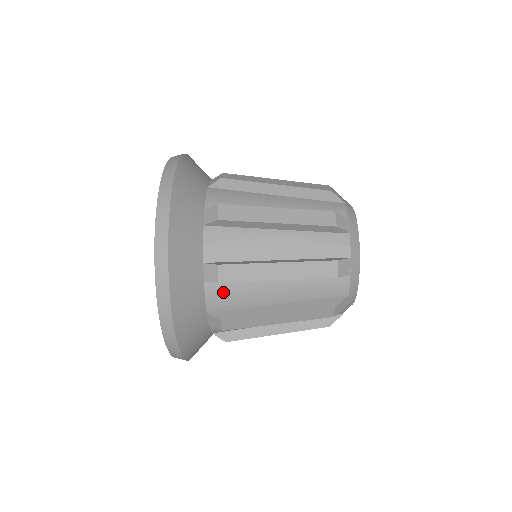
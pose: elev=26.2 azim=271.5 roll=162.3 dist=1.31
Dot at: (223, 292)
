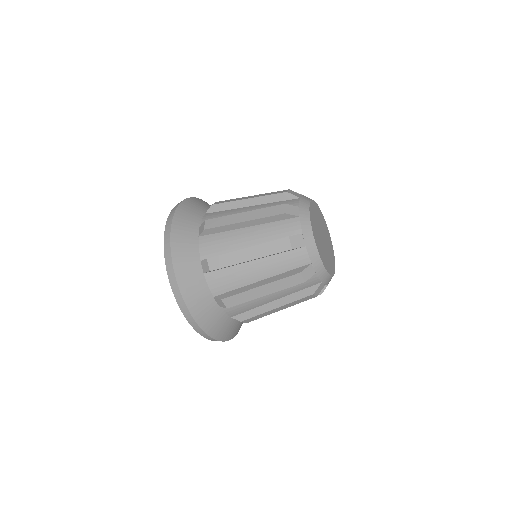
Dot at: (219, 279)
